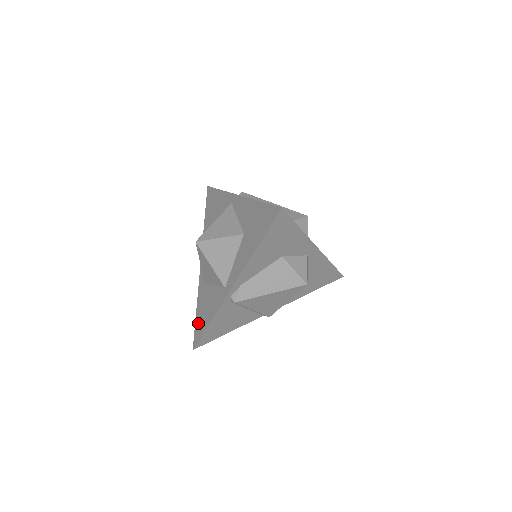
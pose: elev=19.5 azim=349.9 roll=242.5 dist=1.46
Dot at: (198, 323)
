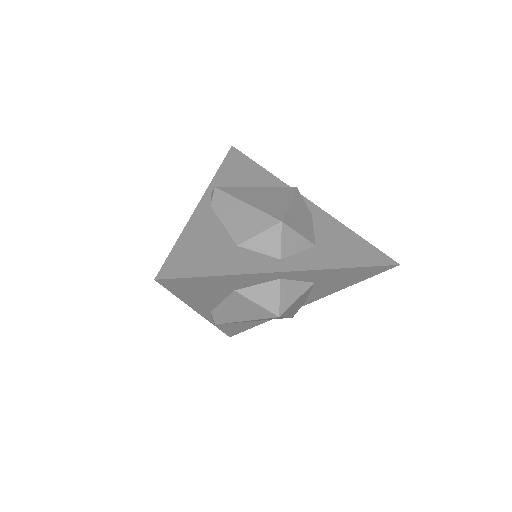
Dot at: occluded
